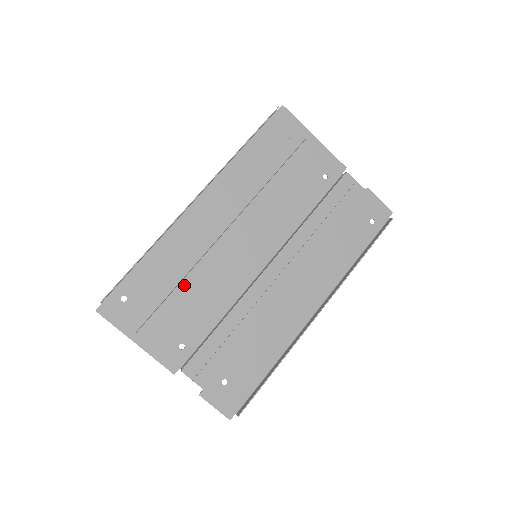
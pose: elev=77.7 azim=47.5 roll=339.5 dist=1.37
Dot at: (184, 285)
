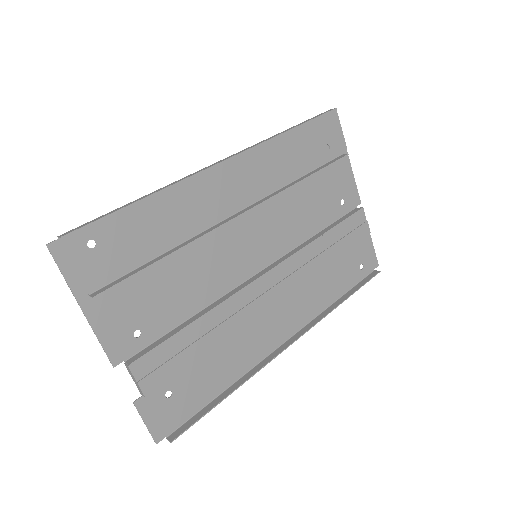
Dot at: (170, 257)
